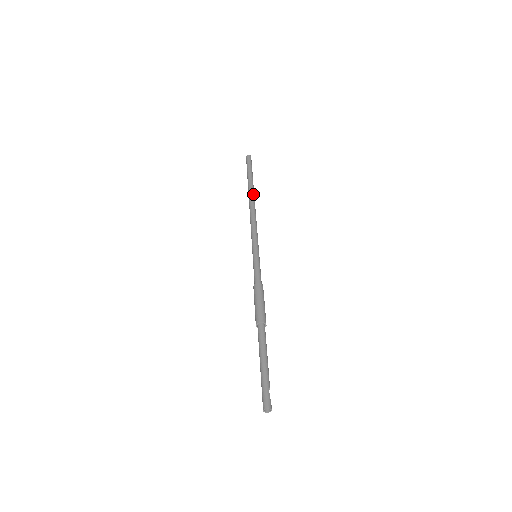
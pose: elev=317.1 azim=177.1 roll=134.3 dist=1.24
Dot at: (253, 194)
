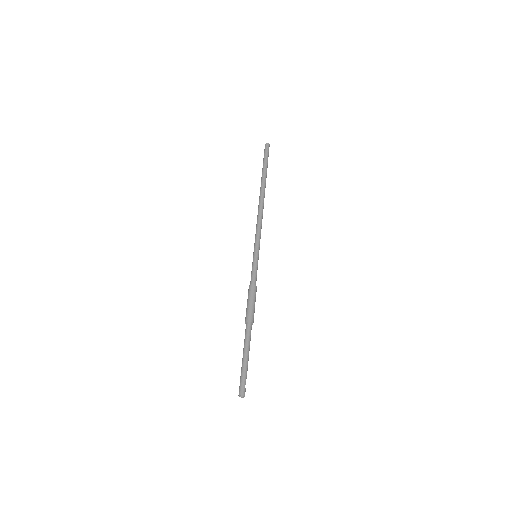
Dot at: (264, 190)
